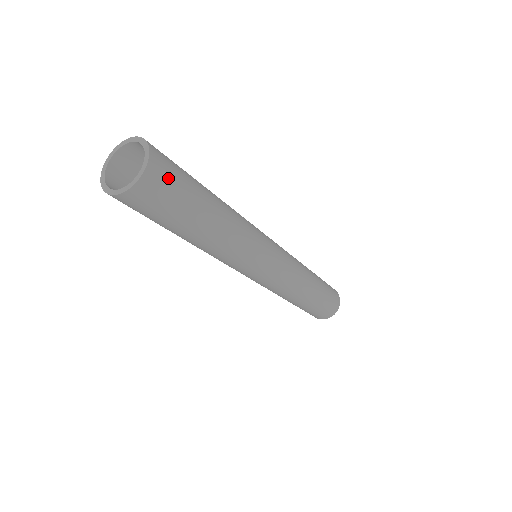
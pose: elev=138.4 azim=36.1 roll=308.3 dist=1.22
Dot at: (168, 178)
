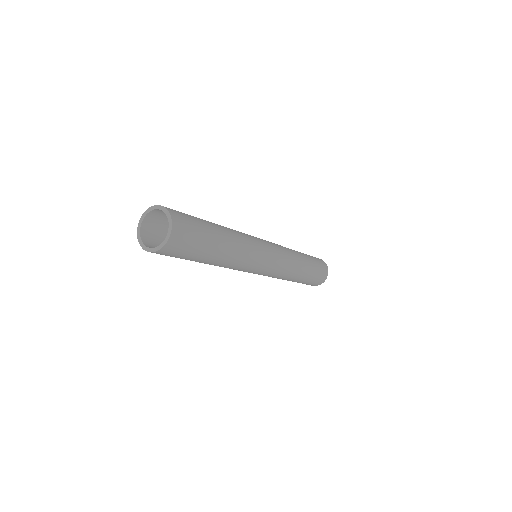
Dot at: (186, 224)
